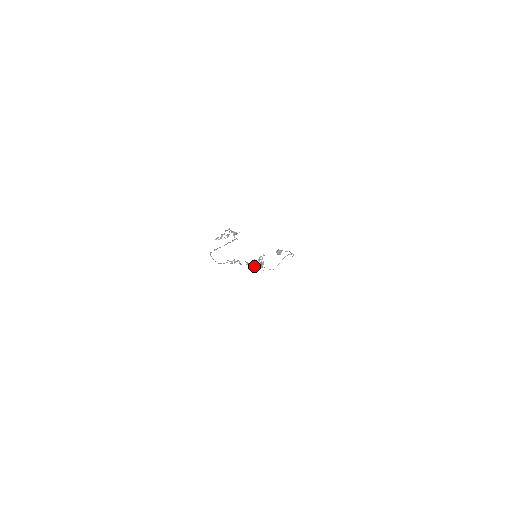
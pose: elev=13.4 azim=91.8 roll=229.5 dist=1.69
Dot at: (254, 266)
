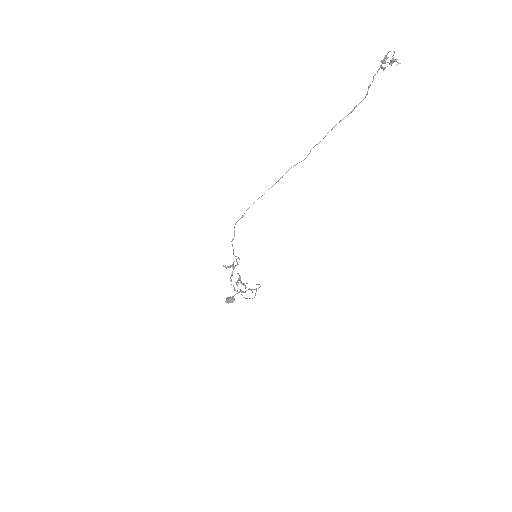
Dot at: (237, 290)
